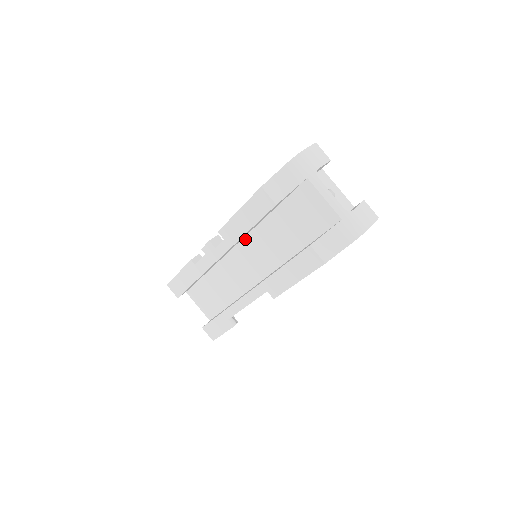
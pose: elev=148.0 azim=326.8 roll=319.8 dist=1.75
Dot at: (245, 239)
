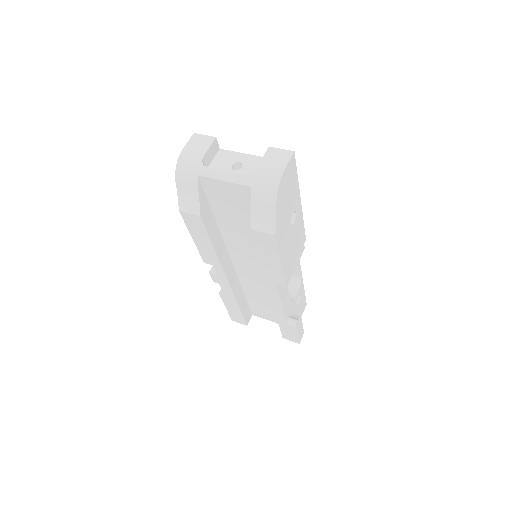
Dot at: (229, 252)
